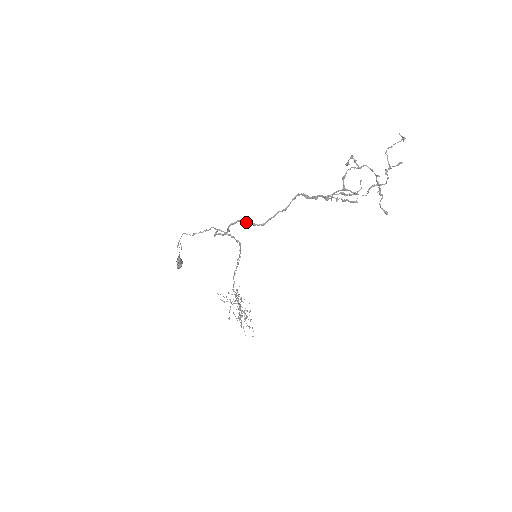
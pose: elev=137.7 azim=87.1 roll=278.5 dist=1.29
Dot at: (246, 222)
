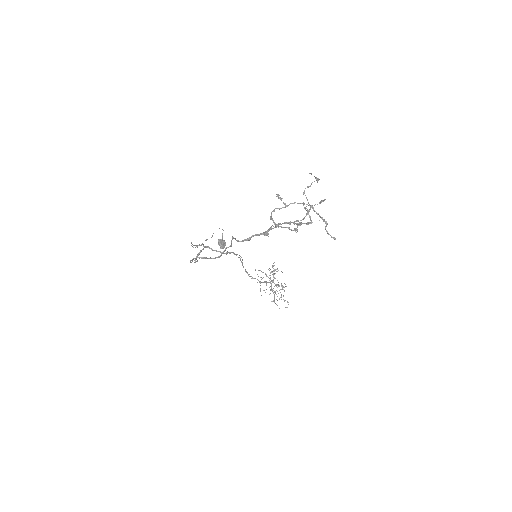
Dot at: (202, 258)
